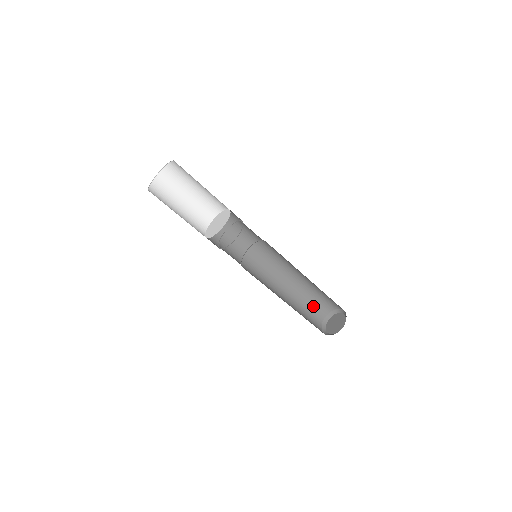
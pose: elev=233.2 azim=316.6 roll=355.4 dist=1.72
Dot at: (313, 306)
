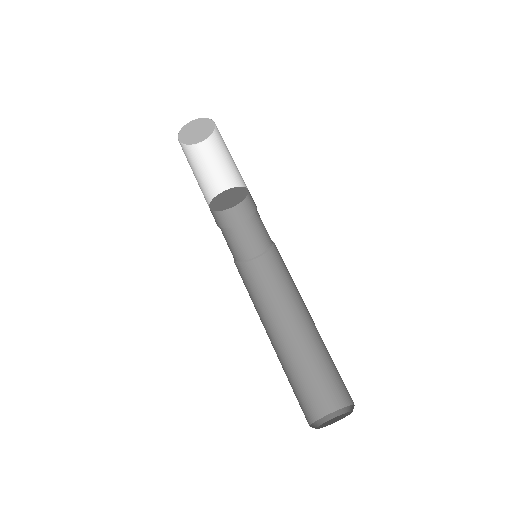
Dot at: (297, 393)
